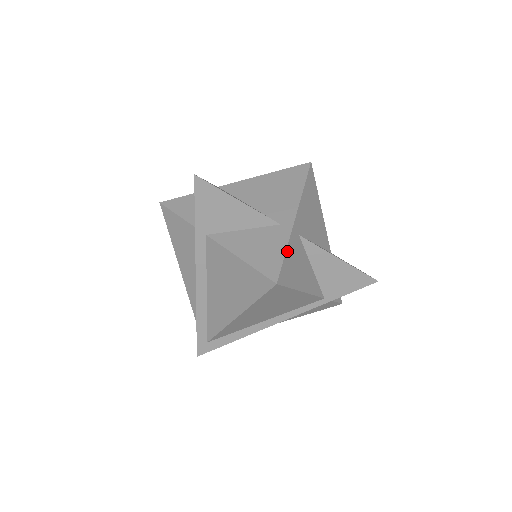
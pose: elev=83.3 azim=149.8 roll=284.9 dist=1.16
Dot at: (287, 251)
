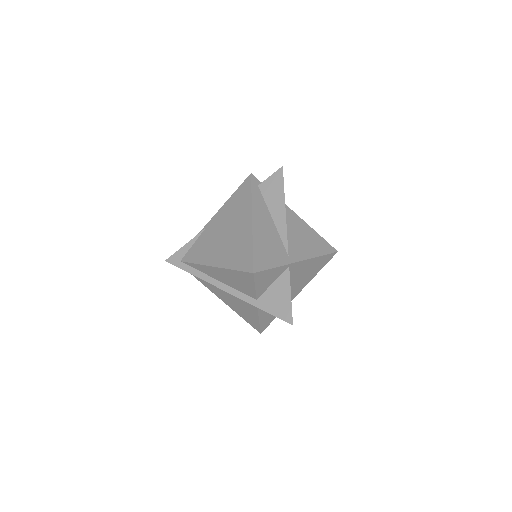
Dot at: occluded
